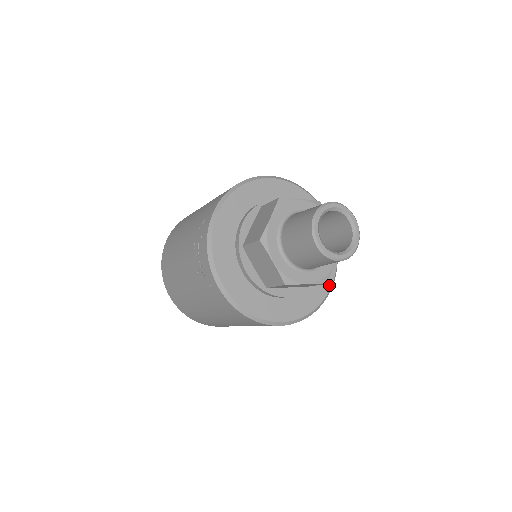
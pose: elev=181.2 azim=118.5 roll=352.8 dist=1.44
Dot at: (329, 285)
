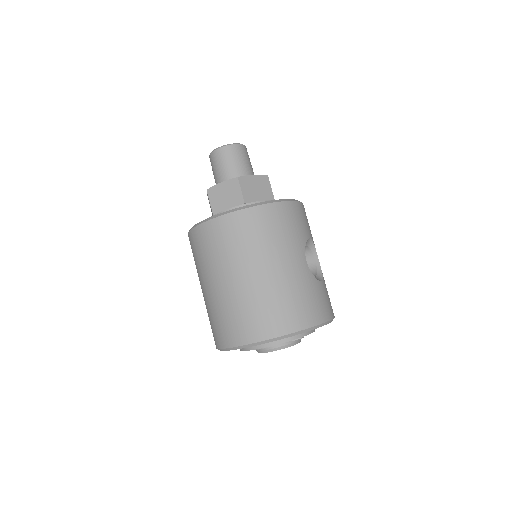
Dot at: (274, 201)
